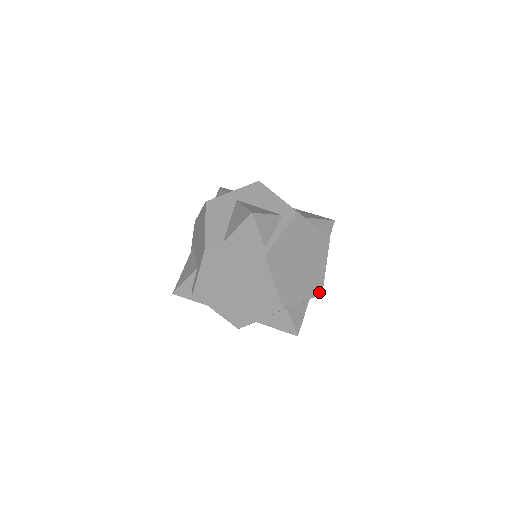
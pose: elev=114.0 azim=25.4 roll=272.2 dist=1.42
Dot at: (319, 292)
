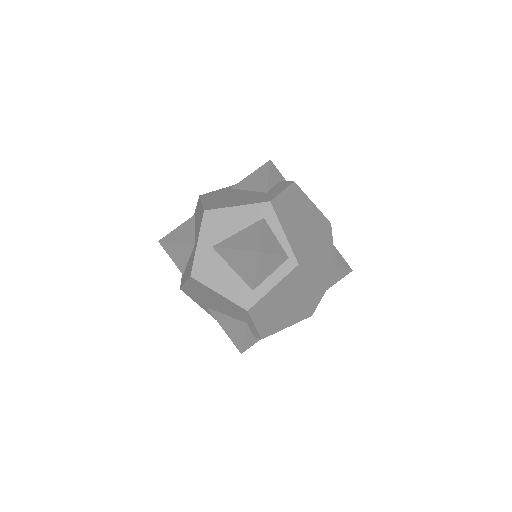
Dot at: (329, 226)
